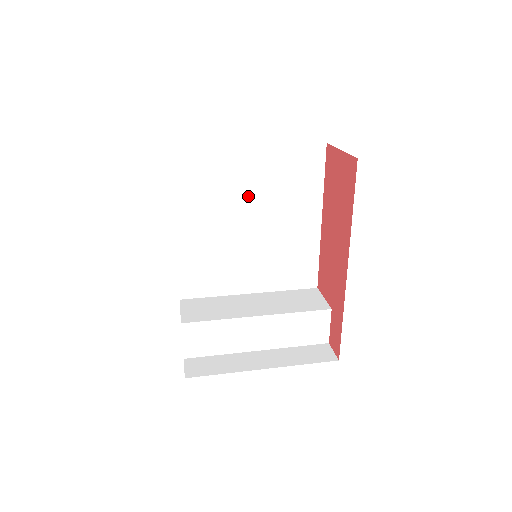
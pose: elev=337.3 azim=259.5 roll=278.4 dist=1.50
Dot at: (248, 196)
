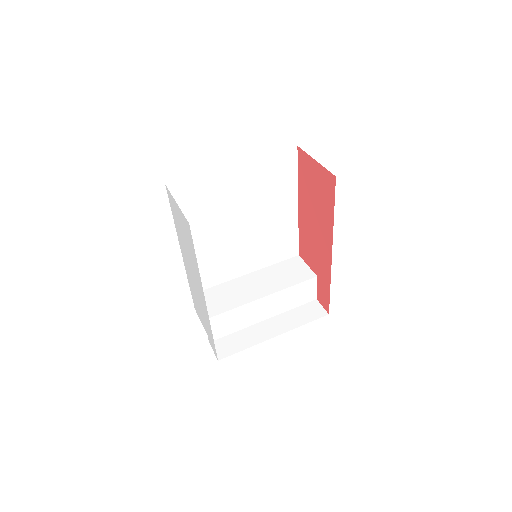
Dot at: (237, 204)
